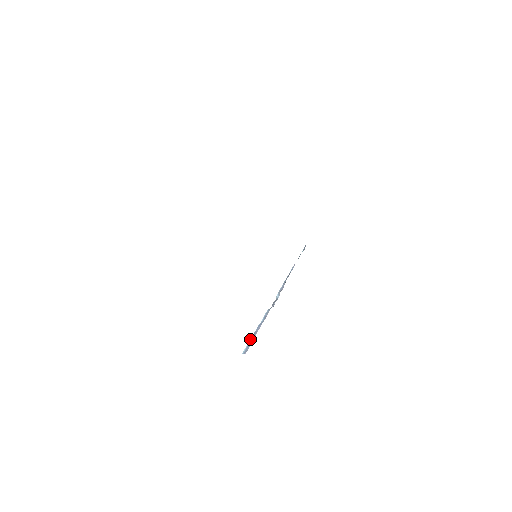
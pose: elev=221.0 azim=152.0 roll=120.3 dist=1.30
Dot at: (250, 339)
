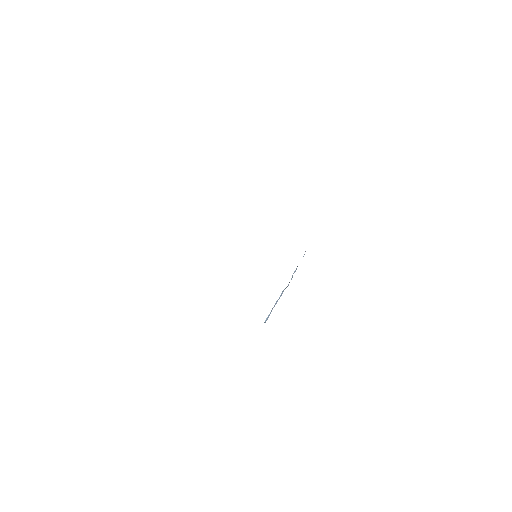
Dot at: (270, 312)
